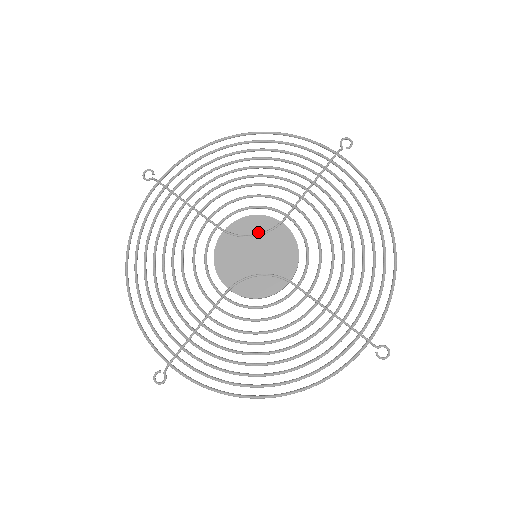
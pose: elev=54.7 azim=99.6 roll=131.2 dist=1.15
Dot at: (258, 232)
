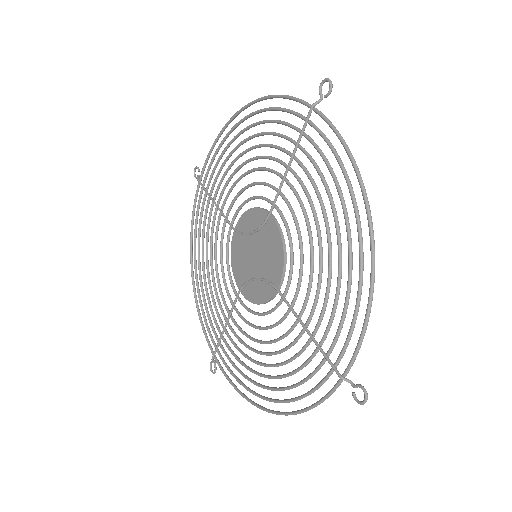
Dot at: (255, 228)
